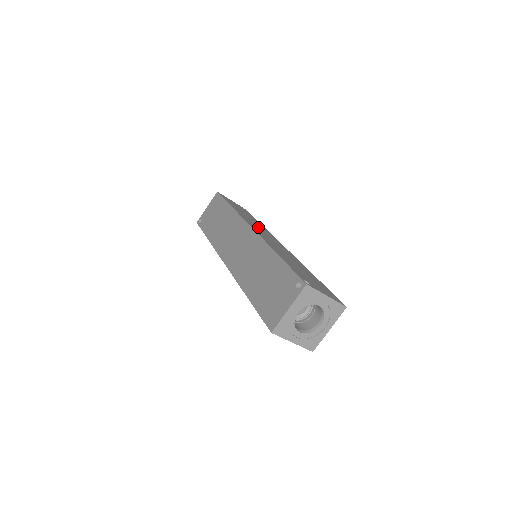
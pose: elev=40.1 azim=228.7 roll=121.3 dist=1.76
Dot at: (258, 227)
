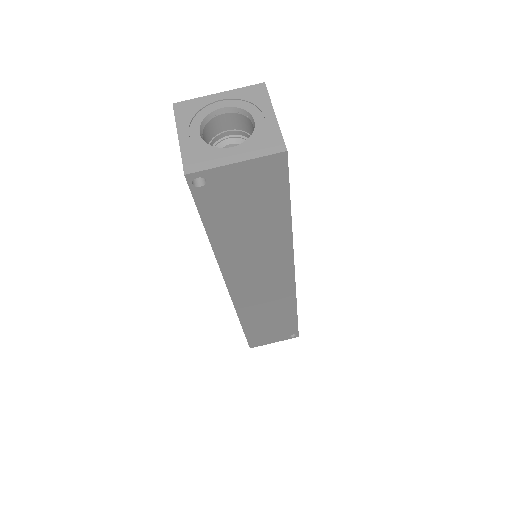
Dot at: occluded
